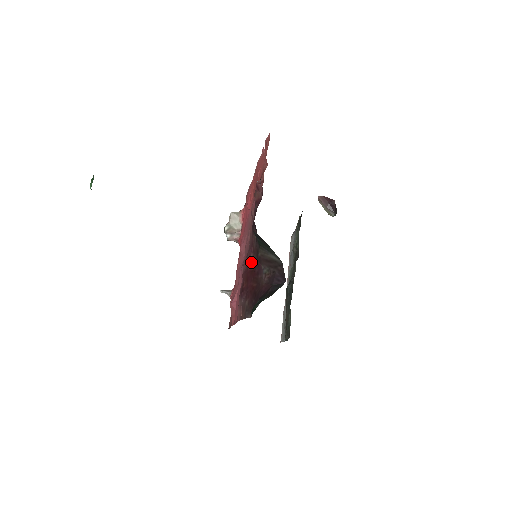
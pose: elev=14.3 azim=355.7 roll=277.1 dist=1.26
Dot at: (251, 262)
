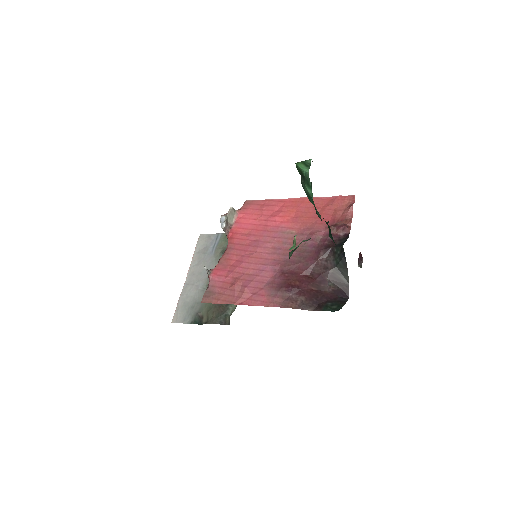
Dot at: (309, 271)
